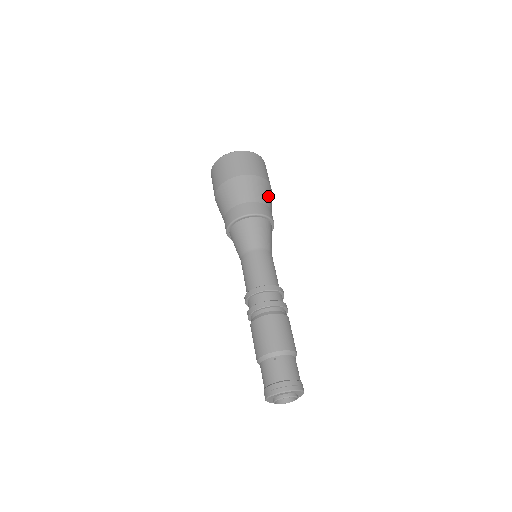
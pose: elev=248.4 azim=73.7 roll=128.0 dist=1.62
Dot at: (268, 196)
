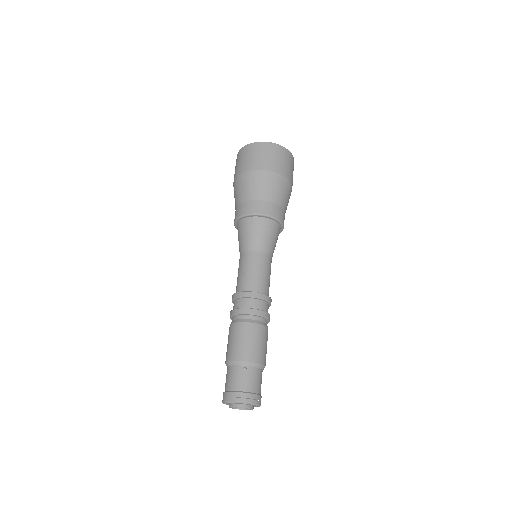
Dot at: (287, 200)
